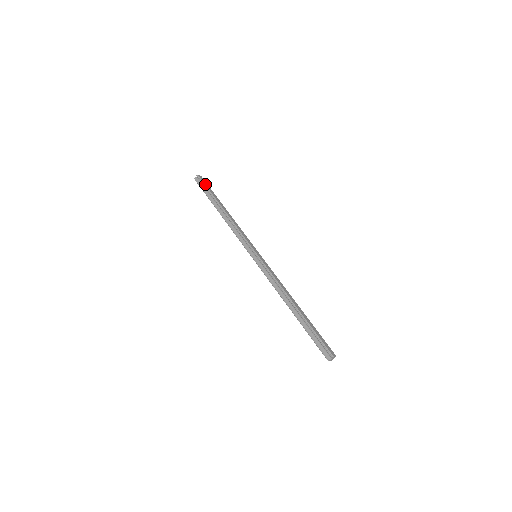
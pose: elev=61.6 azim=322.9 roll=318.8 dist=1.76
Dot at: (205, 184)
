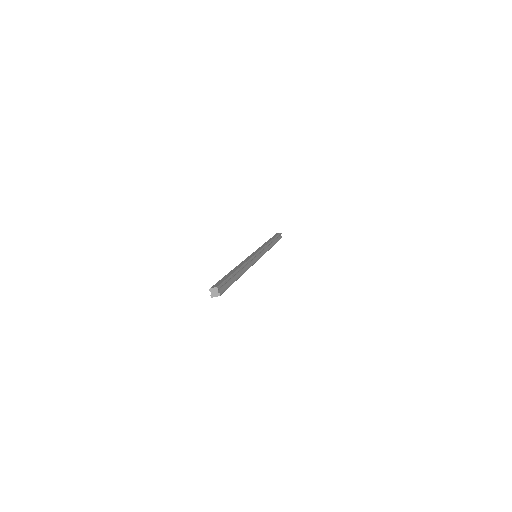
Dot at: (274, 235)
